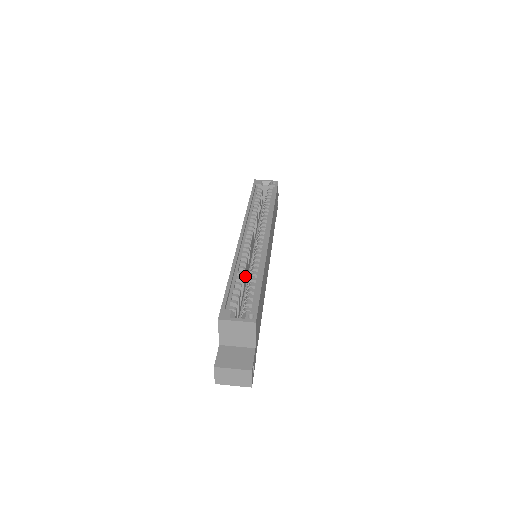
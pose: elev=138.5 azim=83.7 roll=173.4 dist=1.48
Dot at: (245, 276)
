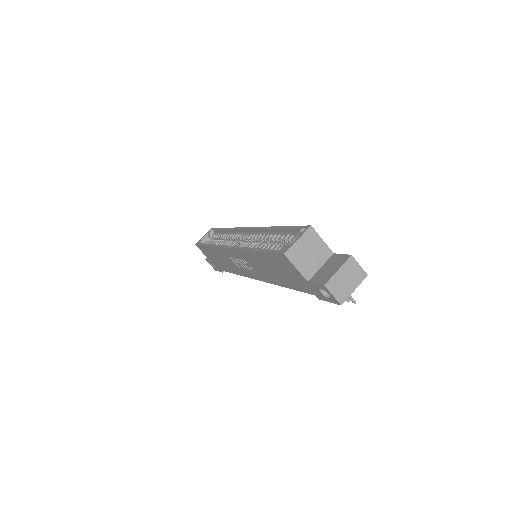
Dot at: occluded
